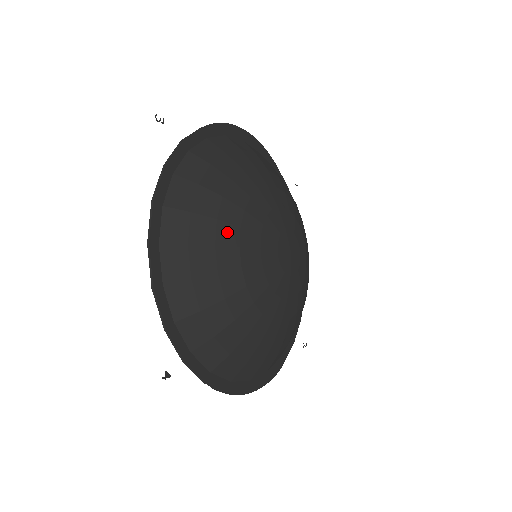
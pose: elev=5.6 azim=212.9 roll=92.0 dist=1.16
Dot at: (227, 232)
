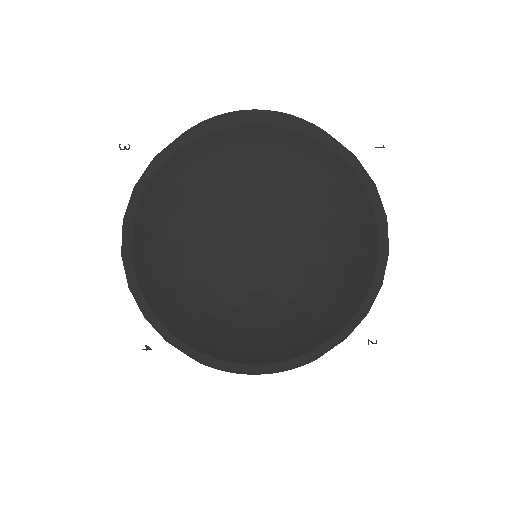
Dot at: (173, 250)
